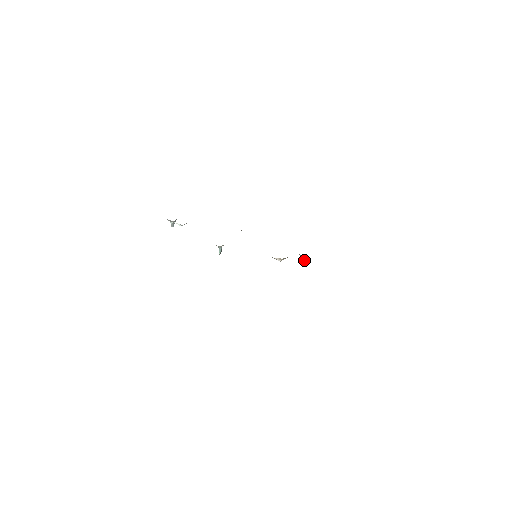
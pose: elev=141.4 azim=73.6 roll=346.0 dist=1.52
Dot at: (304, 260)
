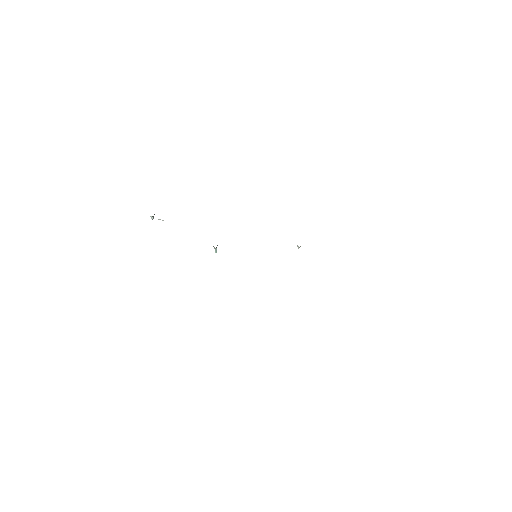
Dot at: (299, 247)
